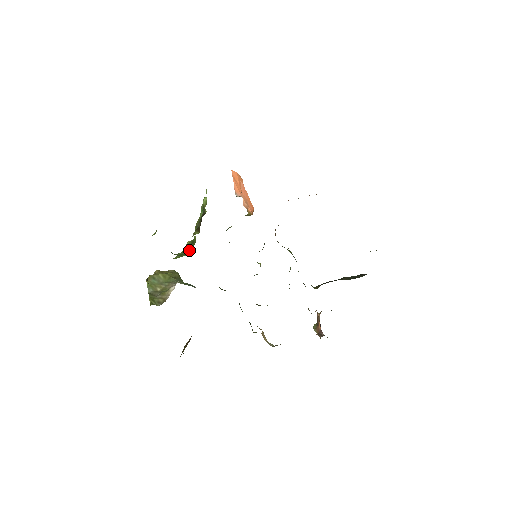
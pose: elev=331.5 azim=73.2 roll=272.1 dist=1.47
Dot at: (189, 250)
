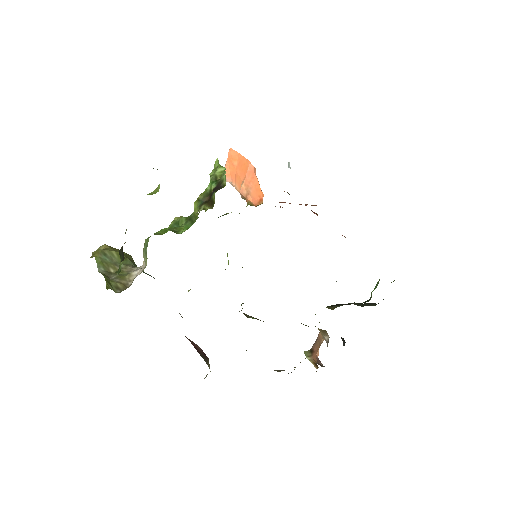
Dot at: (184, 227)
